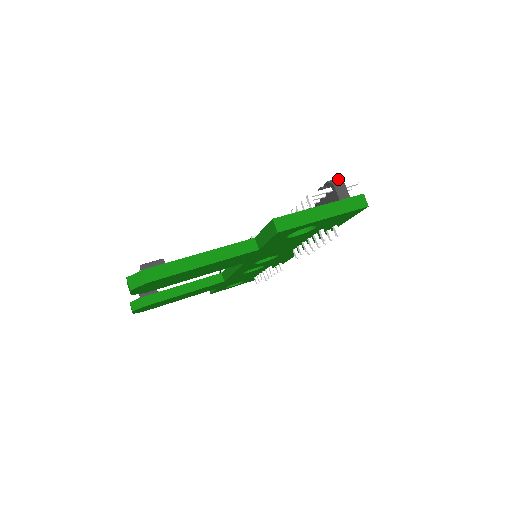
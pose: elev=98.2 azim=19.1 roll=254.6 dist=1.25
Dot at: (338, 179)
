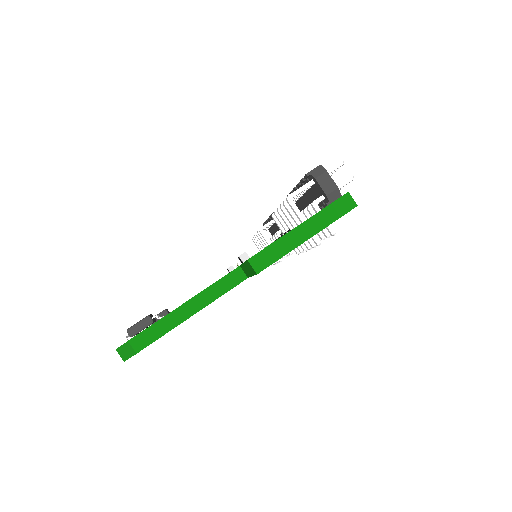
Dot at: (318, 167)
